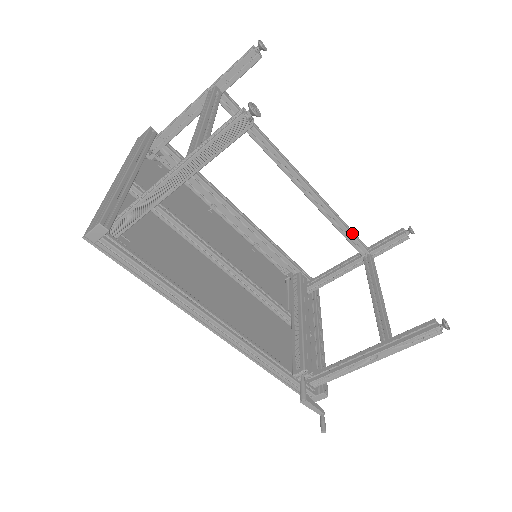
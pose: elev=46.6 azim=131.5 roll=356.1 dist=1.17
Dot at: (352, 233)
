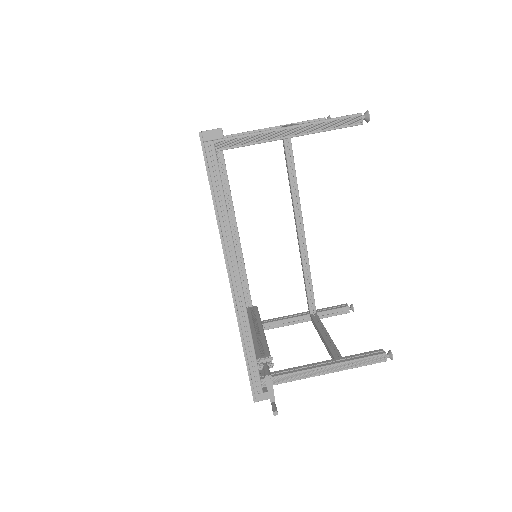
Dot at: occluded
